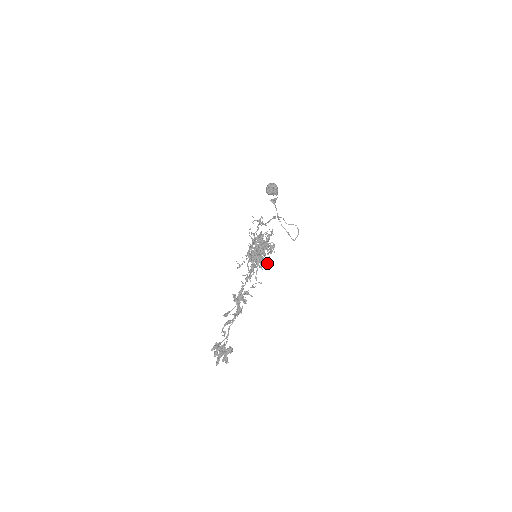
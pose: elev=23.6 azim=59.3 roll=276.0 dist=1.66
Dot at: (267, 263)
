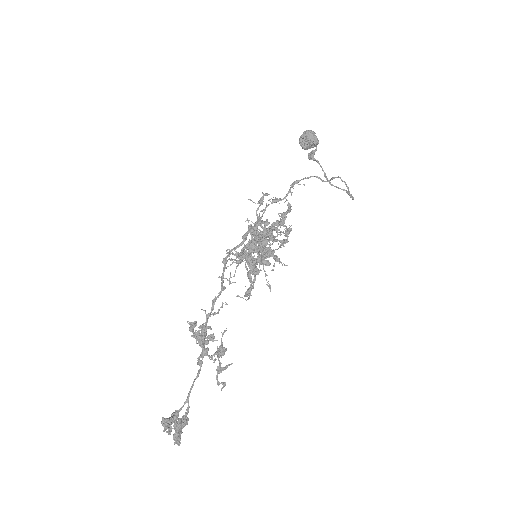
Dot at: (268, 261)
